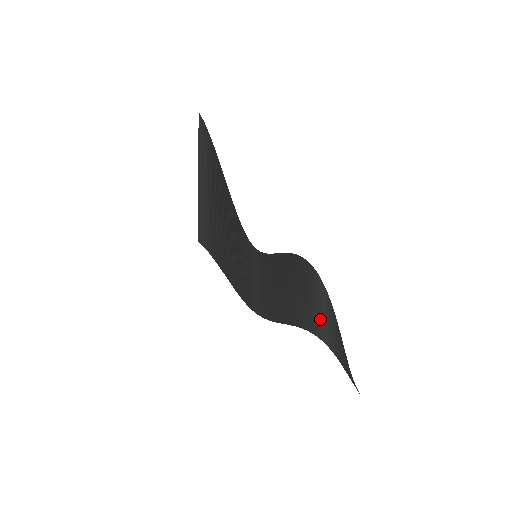
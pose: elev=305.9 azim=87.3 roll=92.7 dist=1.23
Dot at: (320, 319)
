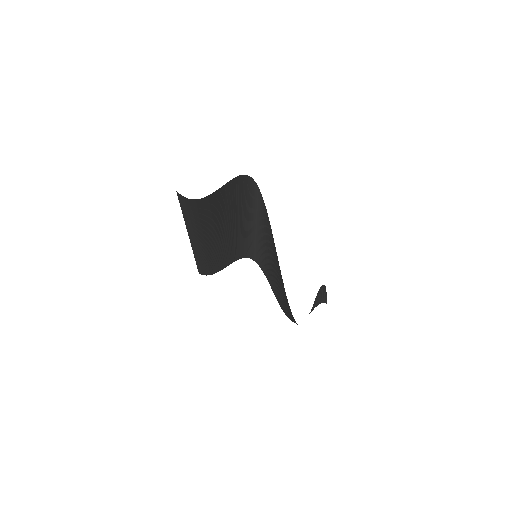
Dot at: occluded
